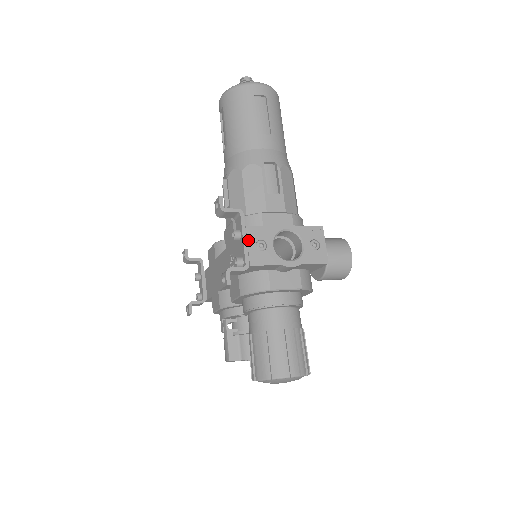
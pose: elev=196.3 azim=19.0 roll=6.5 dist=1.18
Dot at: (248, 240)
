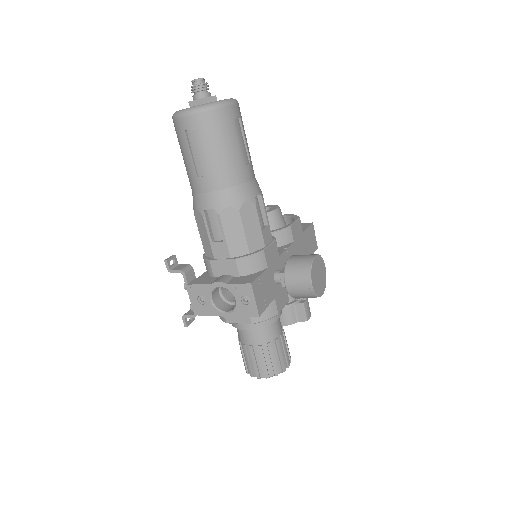
Dot at: (191, 296)
